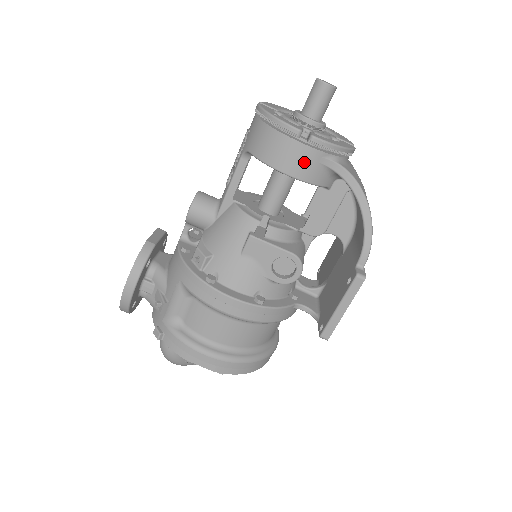
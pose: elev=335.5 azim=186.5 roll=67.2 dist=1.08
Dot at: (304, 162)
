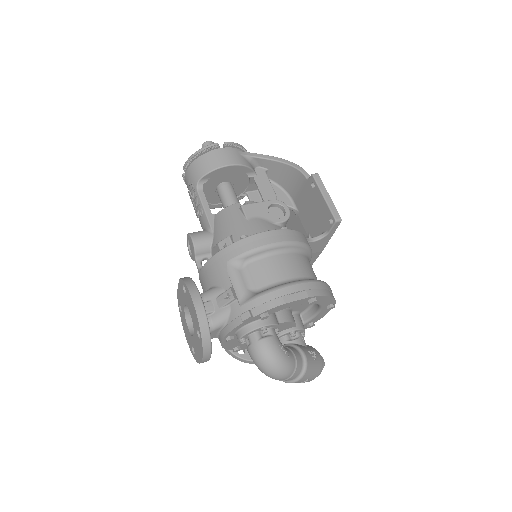
Dot at: (232, 155)
